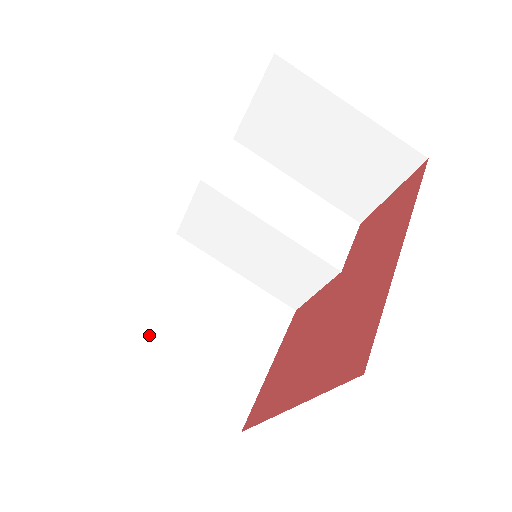
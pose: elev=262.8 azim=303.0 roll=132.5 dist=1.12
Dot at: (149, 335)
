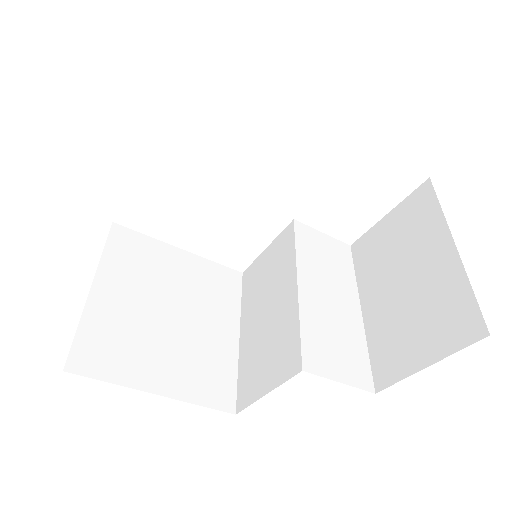
Dot at: (137, 263)
